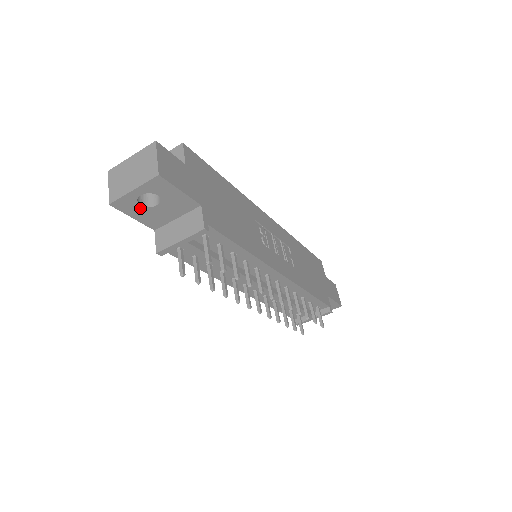
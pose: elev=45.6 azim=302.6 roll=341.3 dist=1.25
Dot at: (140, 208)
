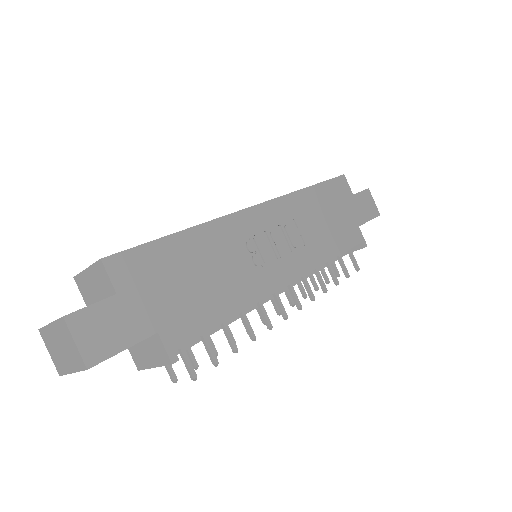
Dot at: occluded
